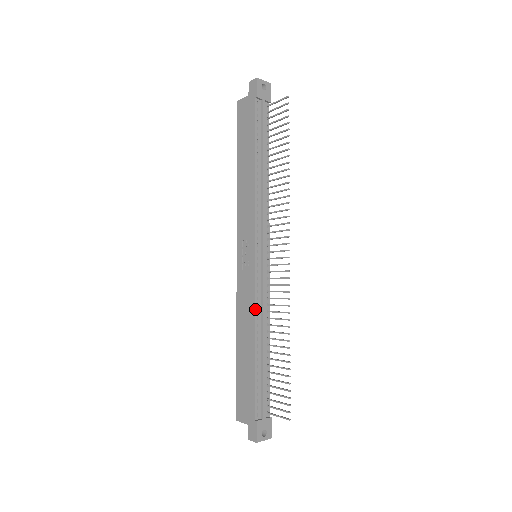
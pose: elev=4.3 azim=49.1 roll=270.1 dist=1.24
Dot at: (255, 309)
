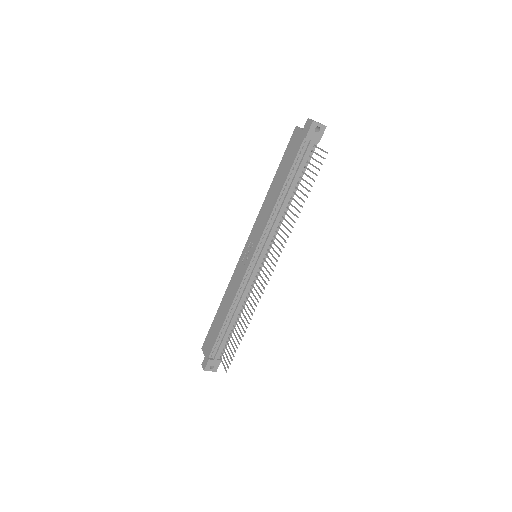
Dot at: (236, 294)
